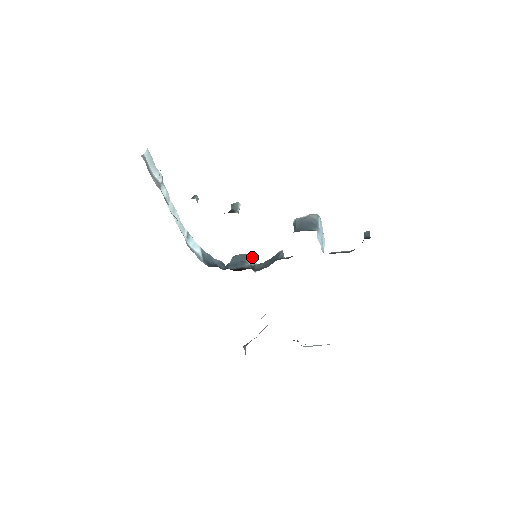
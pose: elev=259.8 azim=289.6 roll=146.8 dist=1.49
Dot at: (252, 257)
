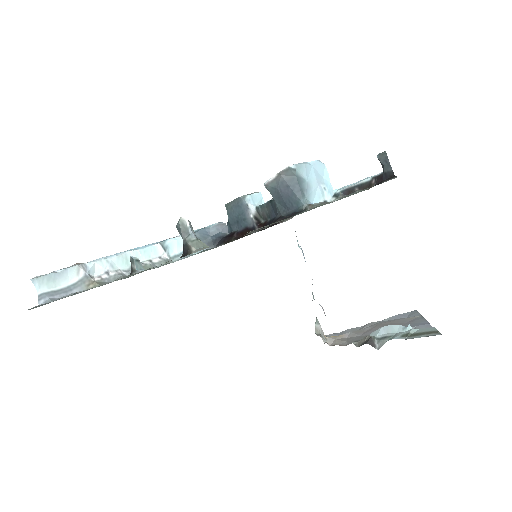
Dot at: (247, 200)
